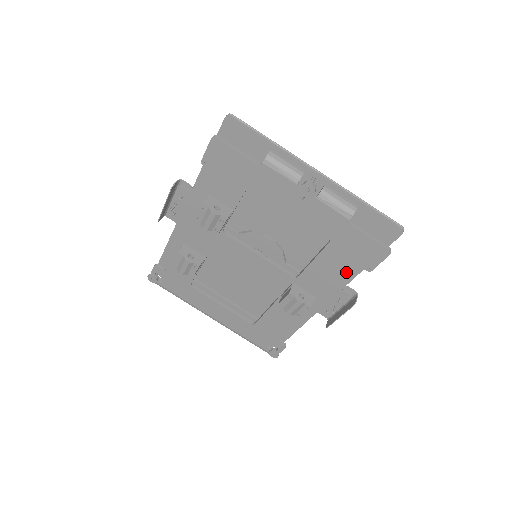
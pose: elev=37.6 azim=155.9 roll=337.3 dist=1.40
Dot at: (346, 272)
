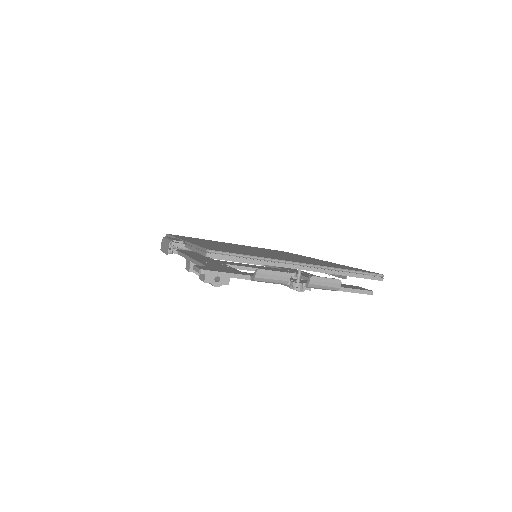
Dot at: occluded
